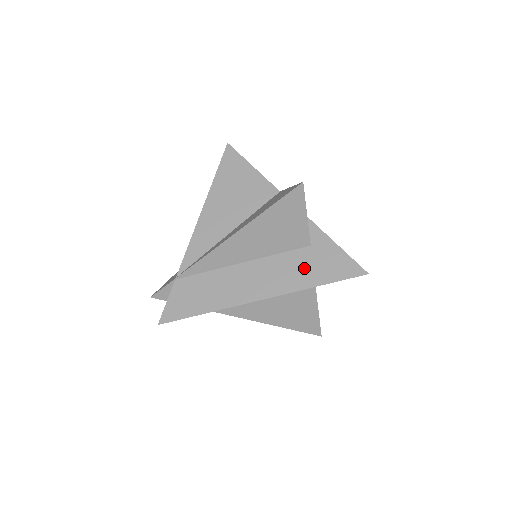
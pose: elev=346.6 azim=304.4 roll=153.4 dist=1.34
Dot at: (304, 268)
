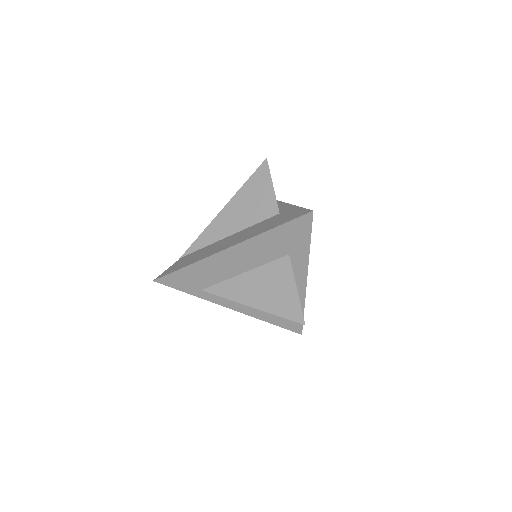
Dot at: (267, 224)
